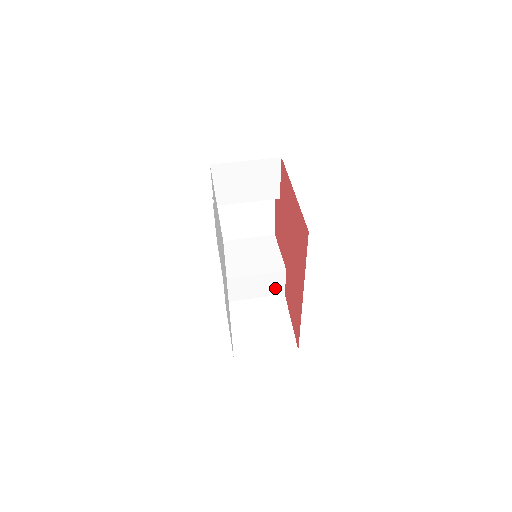
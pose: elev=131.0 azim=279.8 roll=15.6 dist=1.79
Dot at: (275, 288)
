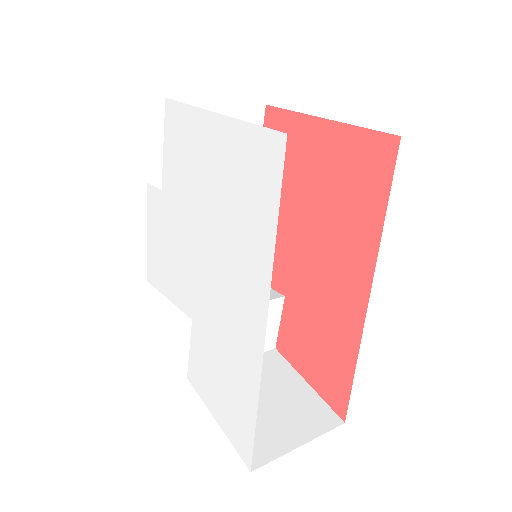
Dot at: occluded
